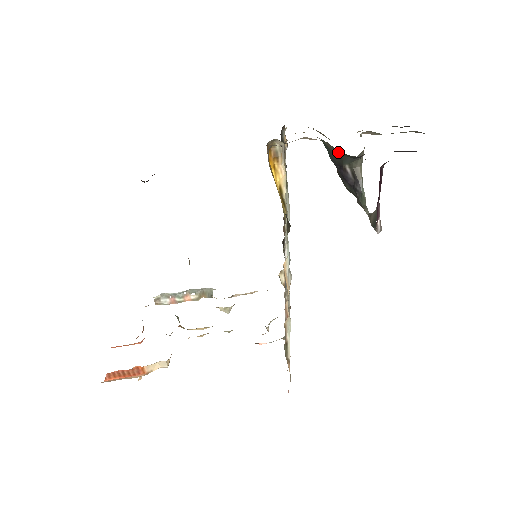
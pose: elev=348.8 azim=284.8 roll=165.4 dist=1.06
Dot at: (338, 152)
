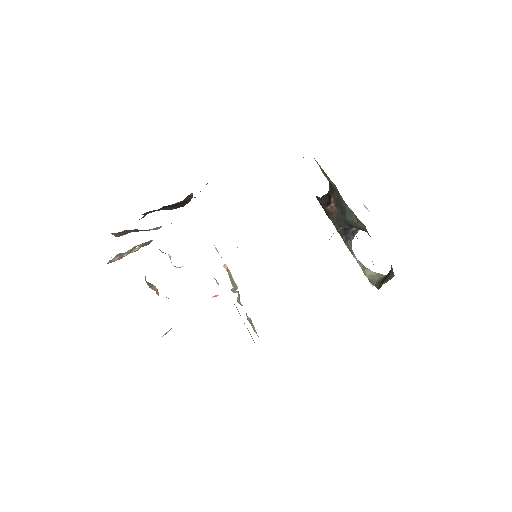
Dot at: (365, 230)
